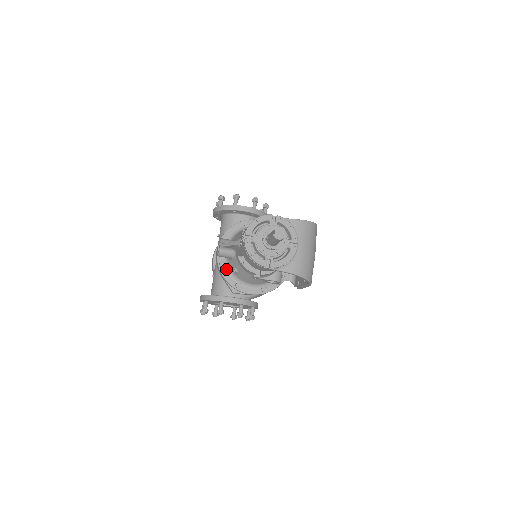
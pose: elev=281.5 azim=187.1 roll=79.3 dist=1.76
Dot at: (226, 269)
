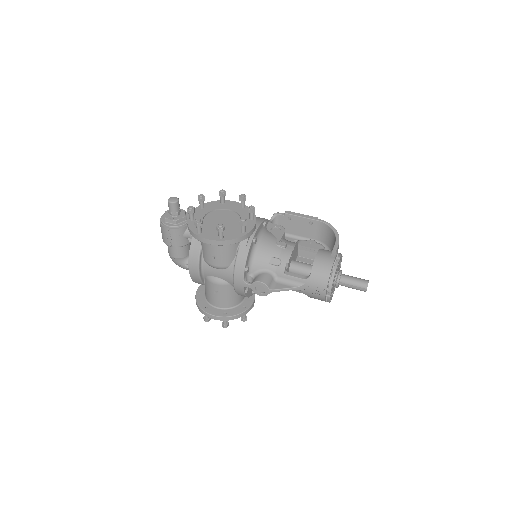
Dot at: occluded
